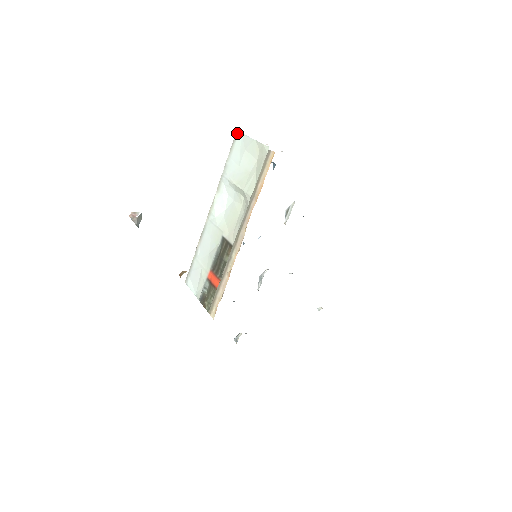
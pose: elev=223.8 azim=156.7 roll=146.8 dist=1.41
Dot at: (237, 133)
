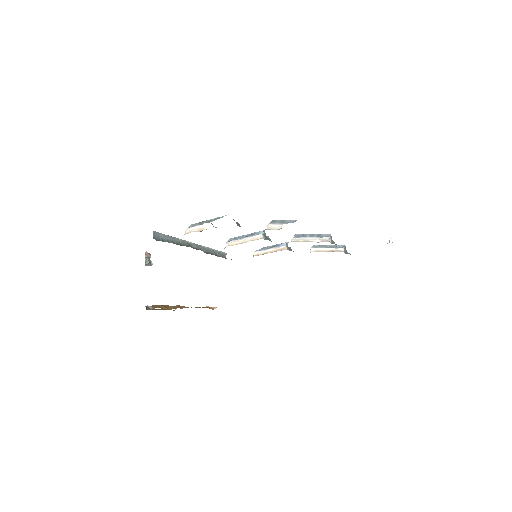
Dot at: (154, 235)
